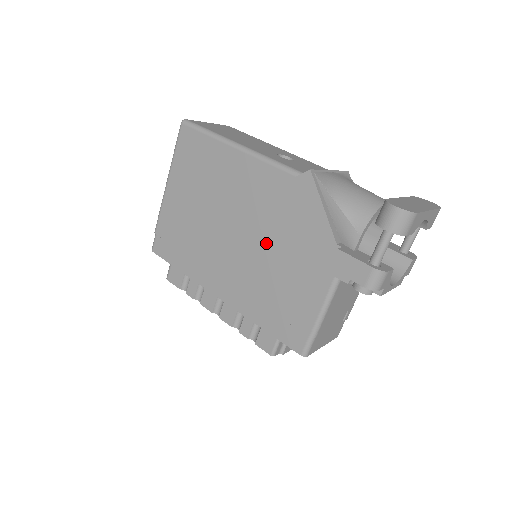
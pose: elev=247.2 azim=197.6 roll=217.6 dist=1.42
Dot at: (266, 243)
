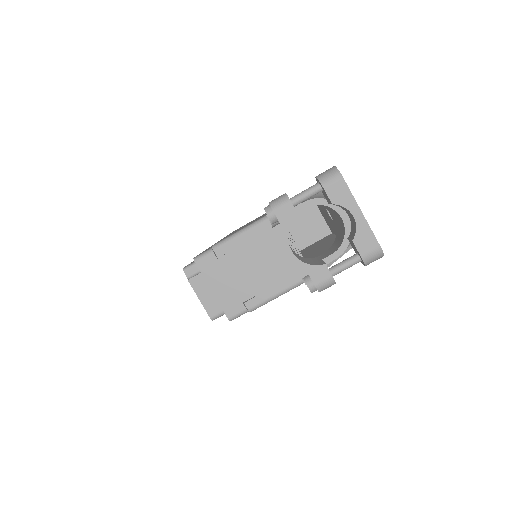
Dot at: occluded
